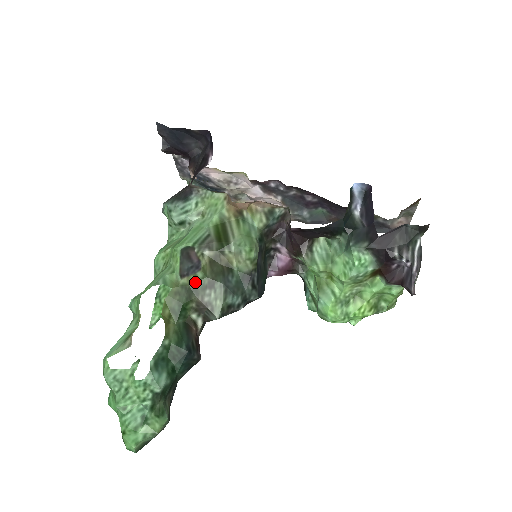
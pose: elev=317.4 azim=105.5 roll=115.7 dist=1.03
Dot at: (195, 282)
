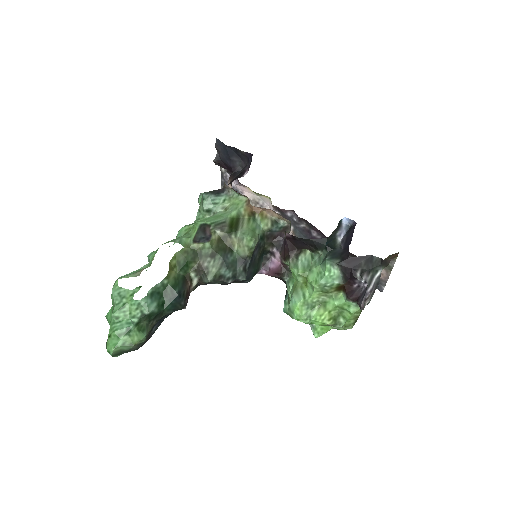
Dot at: (202, 249)
